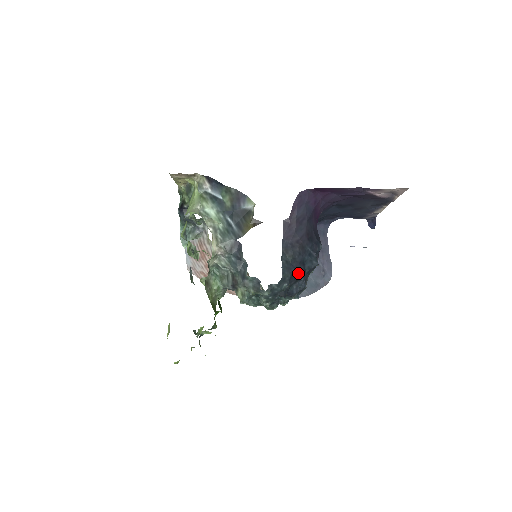
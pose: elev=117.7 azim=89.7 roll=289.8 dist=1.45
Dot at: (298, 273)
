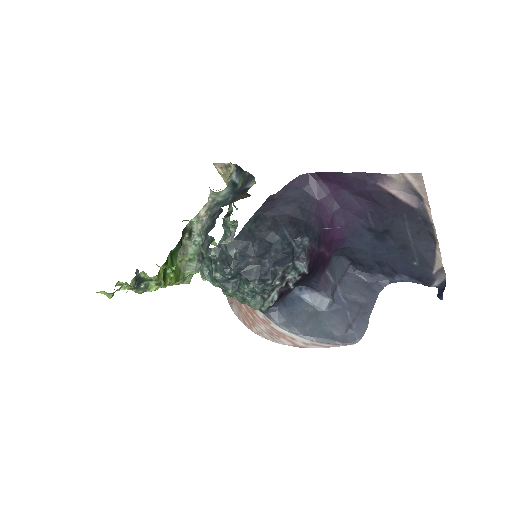
Dot at: (259, 248)
